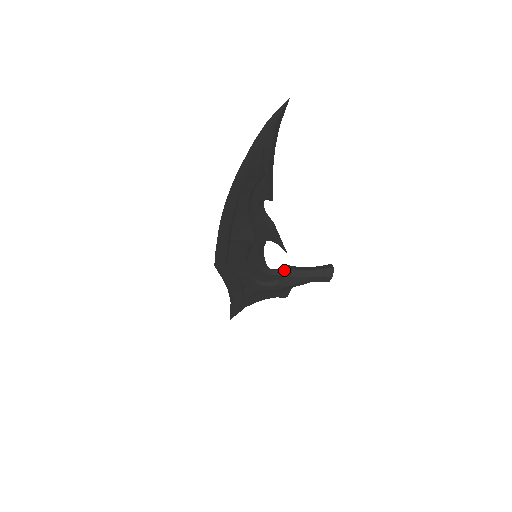
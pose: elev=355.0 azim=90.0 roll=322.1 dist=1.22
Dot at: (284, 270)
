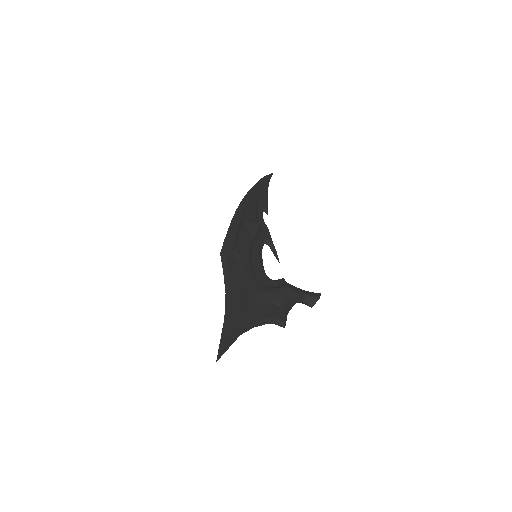
Dot at: (279, 279)
